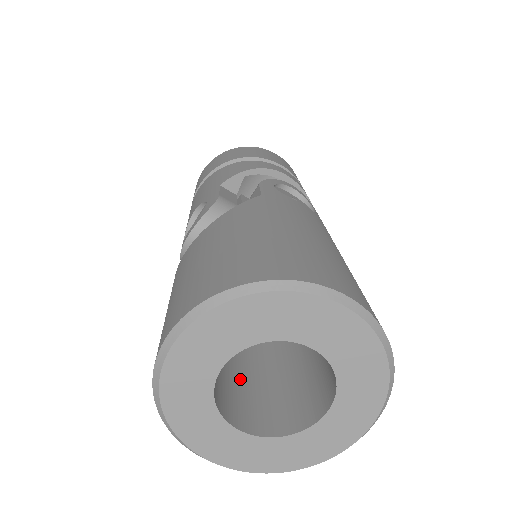
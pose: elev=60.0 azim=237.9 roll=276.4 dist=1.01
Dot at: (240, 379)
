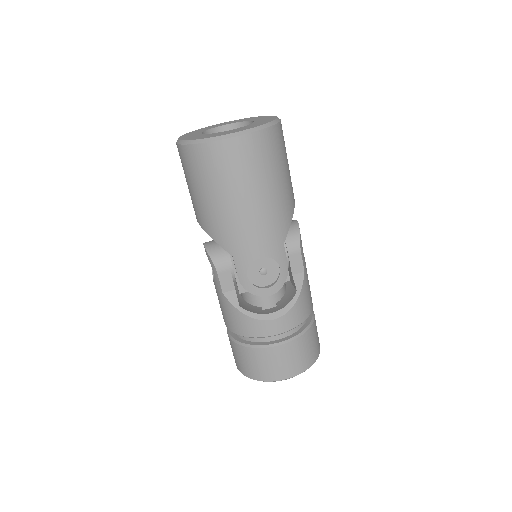
Dot at: occluded
